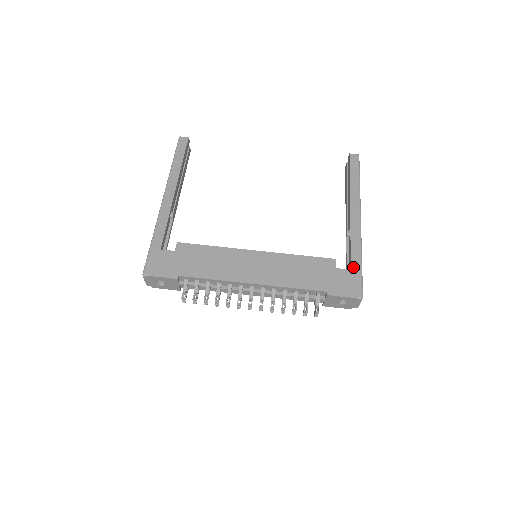
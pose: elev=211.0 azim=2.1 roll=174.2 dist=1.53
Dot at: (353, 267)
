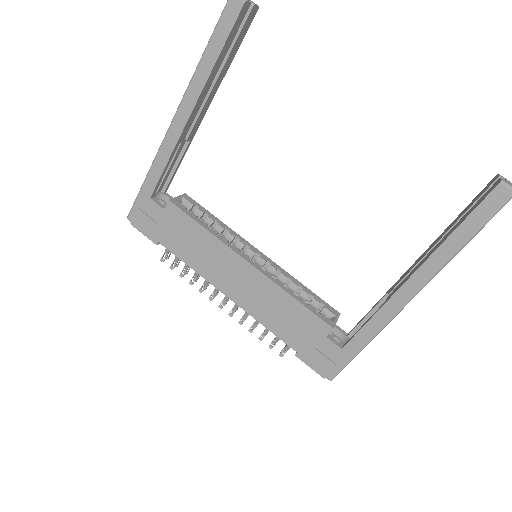
Dot at: (347, 348)
